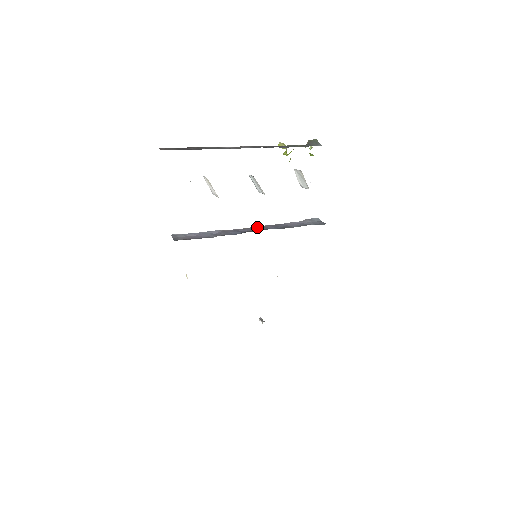
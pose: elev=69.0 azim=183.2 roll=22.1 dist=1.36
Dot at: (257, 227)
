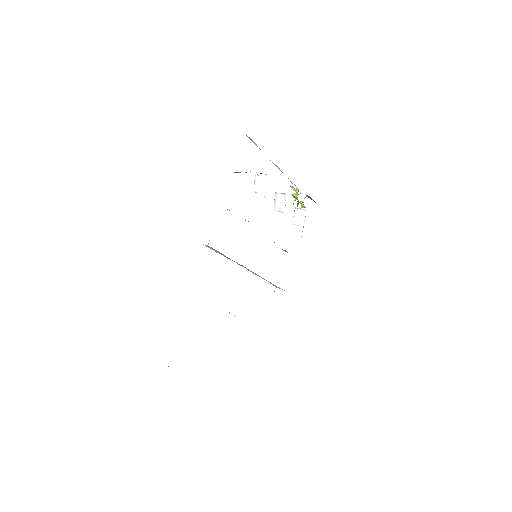
Dot at: occluded
